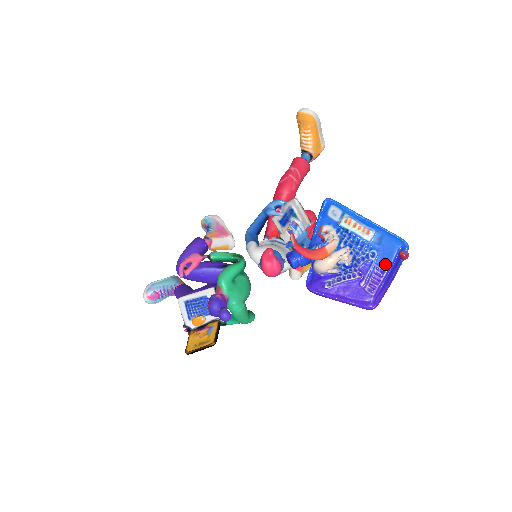
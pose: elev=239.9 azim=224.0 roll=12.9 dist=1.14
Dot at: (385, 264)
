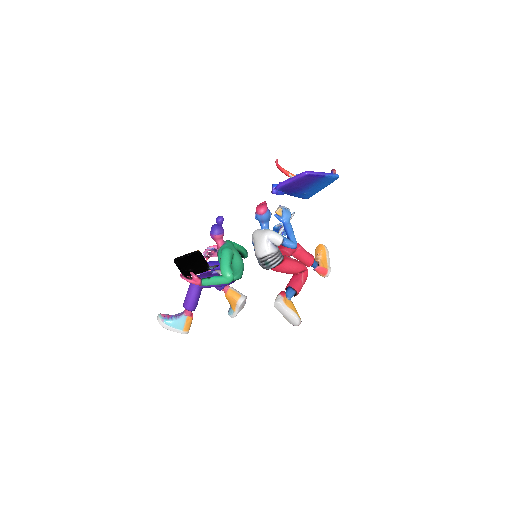
Dot at: occluded
